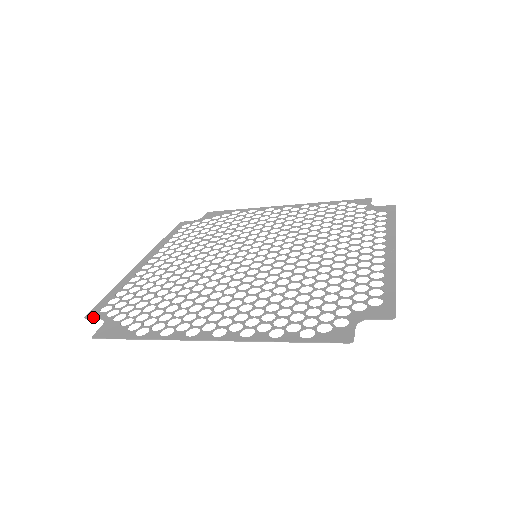
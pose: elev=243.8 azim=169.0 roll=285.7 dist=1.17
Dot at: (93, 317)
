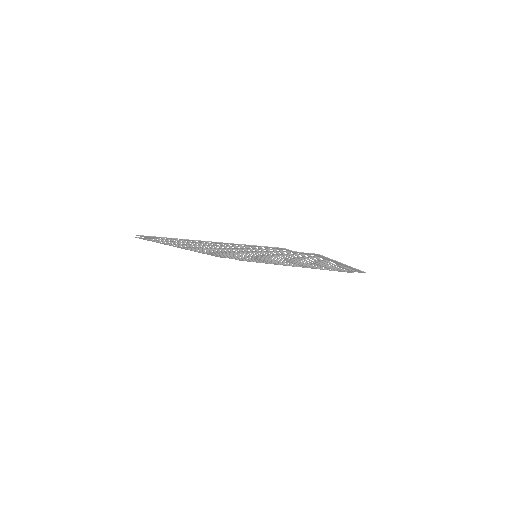
Dot at: (140, 237)
